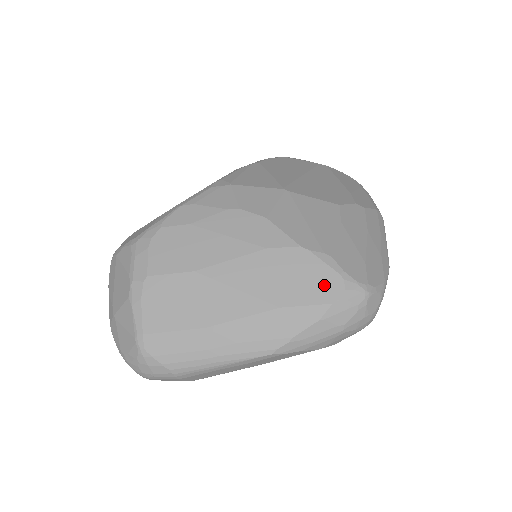
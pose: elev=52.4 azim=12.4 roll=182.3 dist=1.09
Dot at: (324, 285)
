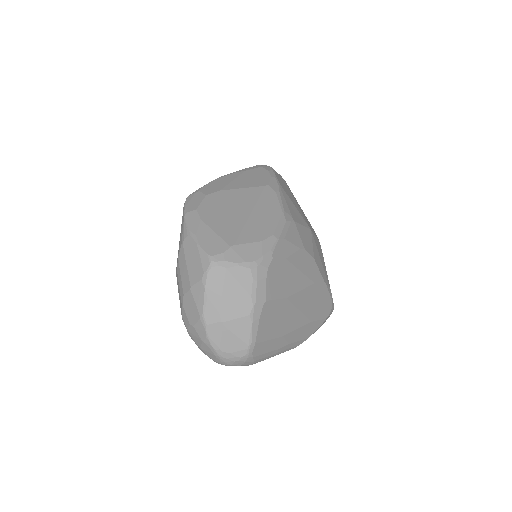
Dot at: (327, 307)
